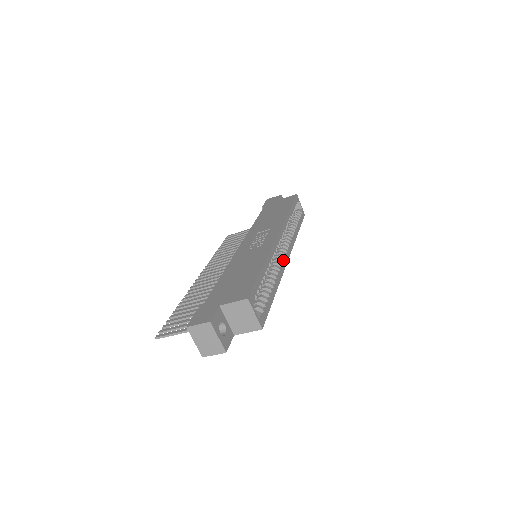
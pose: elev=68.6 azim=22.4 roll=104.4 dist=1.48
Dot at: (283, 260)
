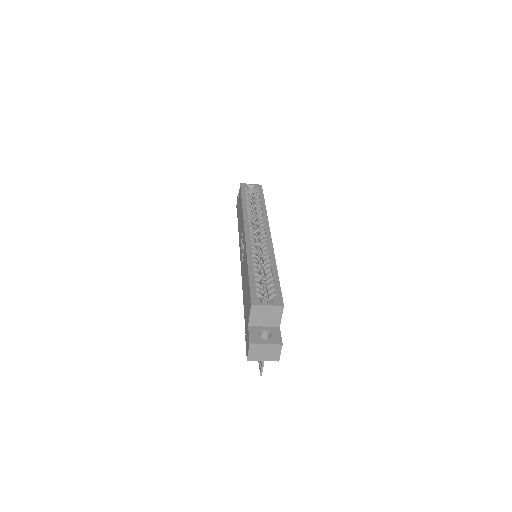
Dot at: (266, 240)
